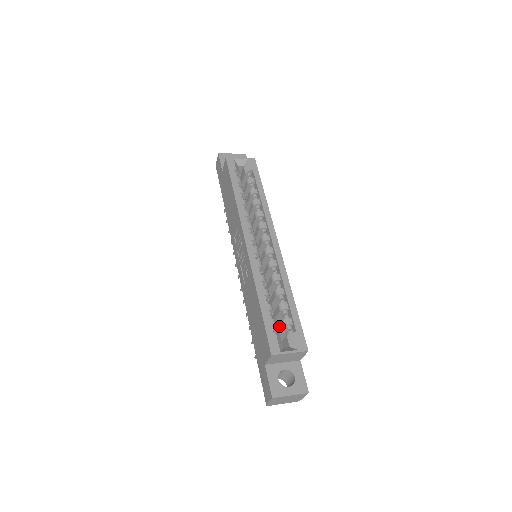
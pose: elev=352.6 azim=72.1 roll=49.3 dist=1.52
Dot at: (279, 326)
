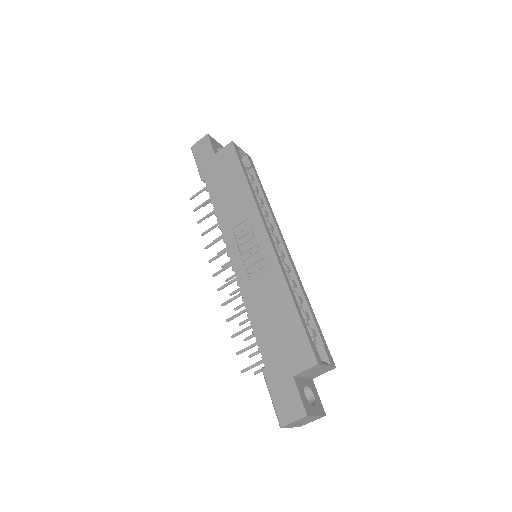
Dot at: occluded
